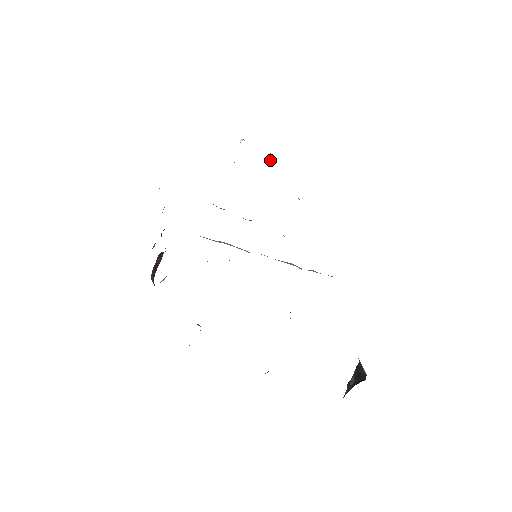
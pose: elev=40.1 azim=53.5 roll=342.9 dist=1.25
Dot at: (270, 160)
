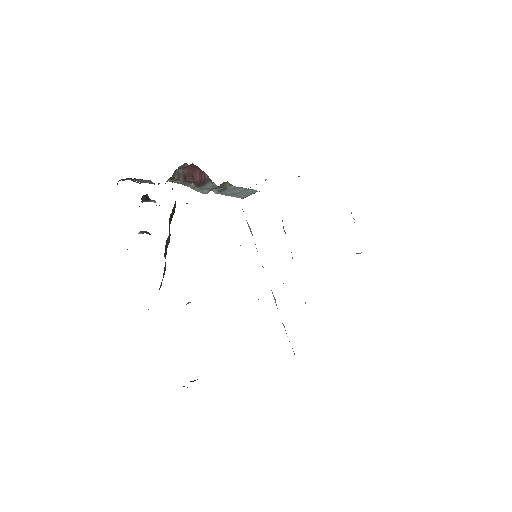
Dot at: occluded
